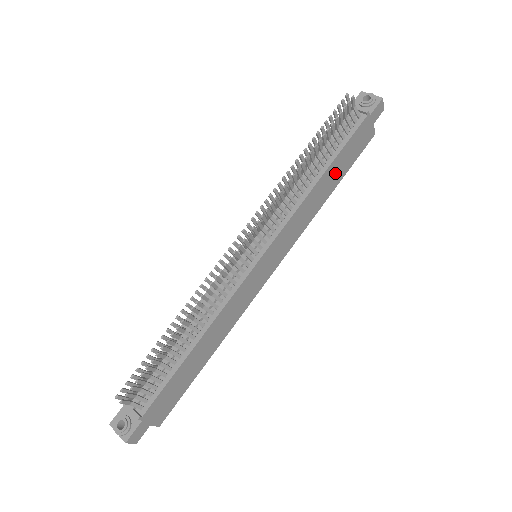
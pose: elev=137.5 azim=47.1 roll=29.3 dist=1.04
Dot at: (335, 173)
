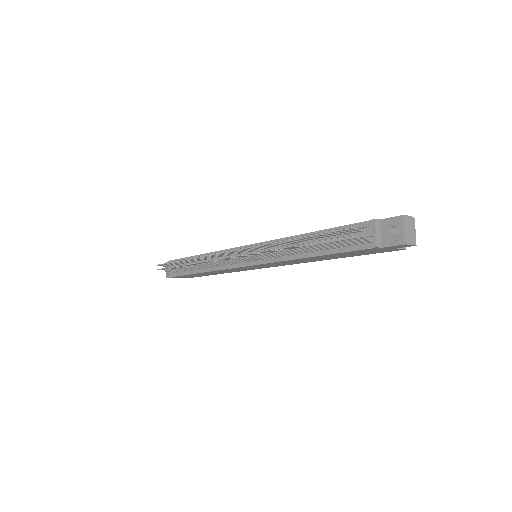
Dot at: (335, 256)
